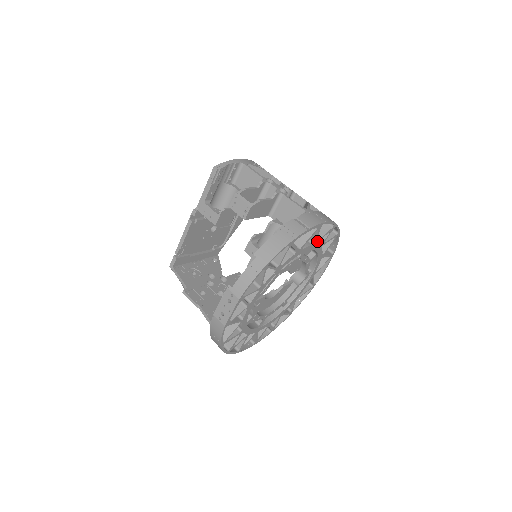
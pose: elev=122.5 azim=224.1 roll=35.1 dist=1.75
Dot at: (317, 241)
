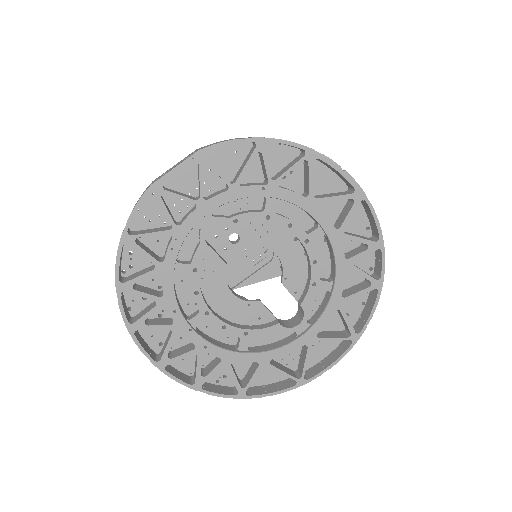
Dot at: (345, 234)
